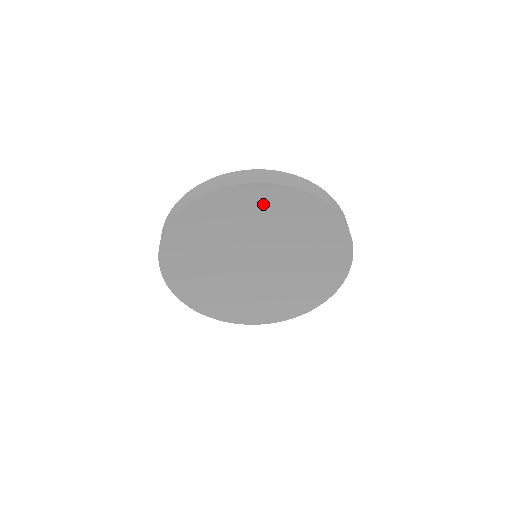
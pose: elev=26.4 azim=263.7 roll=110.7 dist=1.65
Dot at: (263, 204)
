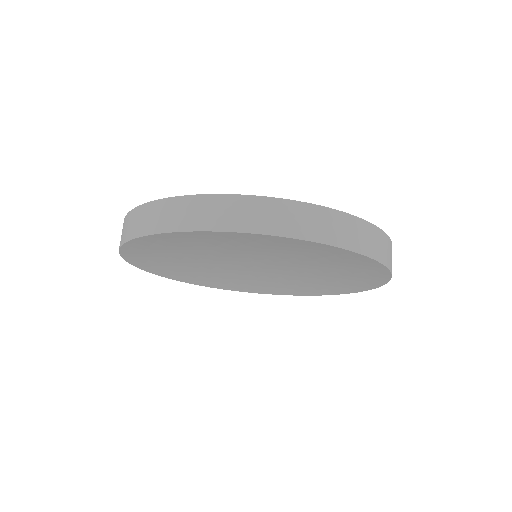
Dot at: (185, 242)
